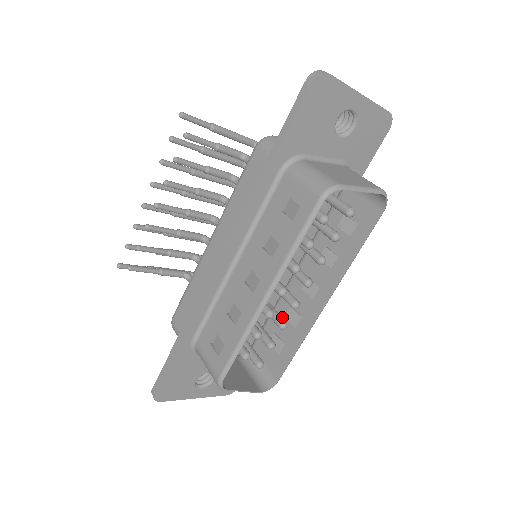
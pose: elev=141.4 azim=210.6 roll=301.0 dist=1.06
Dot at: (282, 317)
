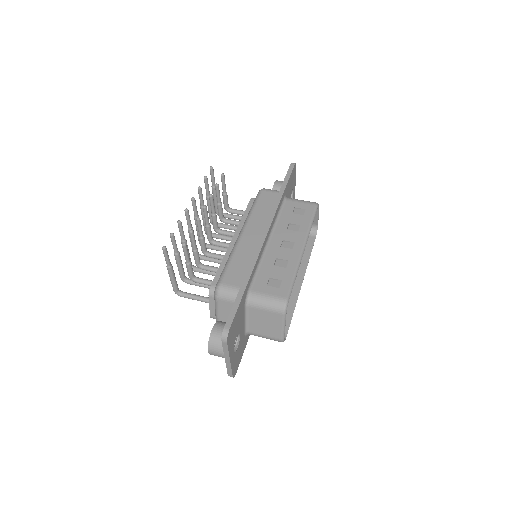
Dot at: occluded
